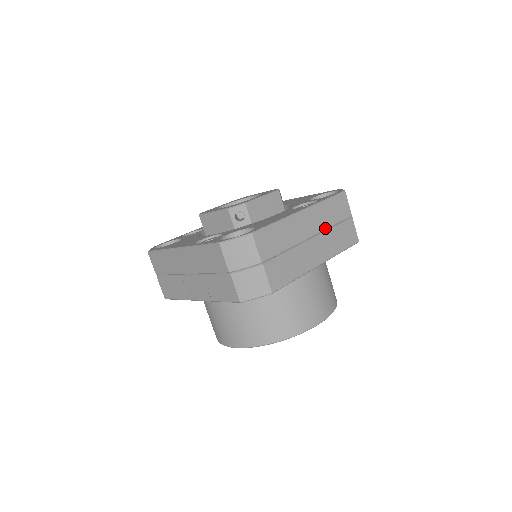
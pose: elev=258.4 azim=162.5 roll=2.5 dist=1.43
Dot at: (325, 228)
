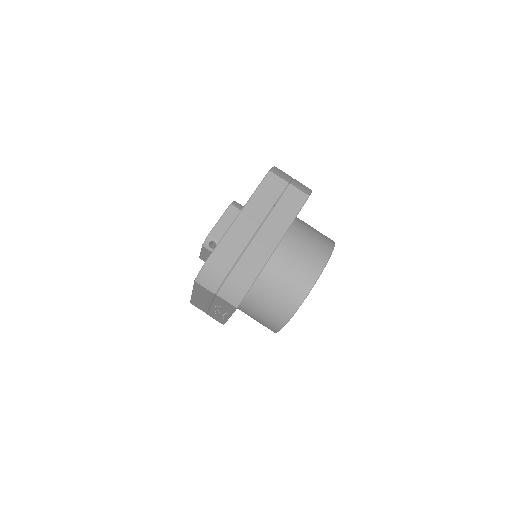
Dot at: (268, 211)
